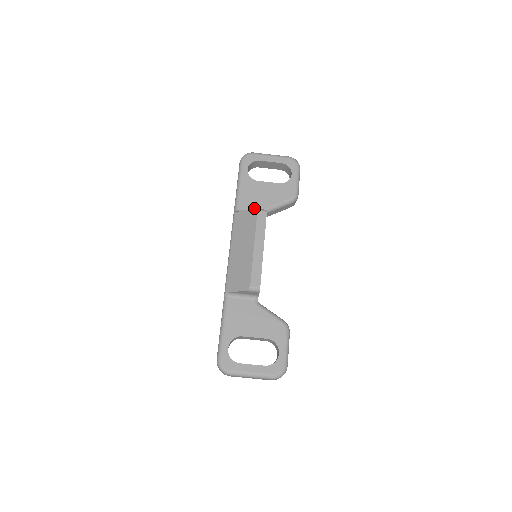
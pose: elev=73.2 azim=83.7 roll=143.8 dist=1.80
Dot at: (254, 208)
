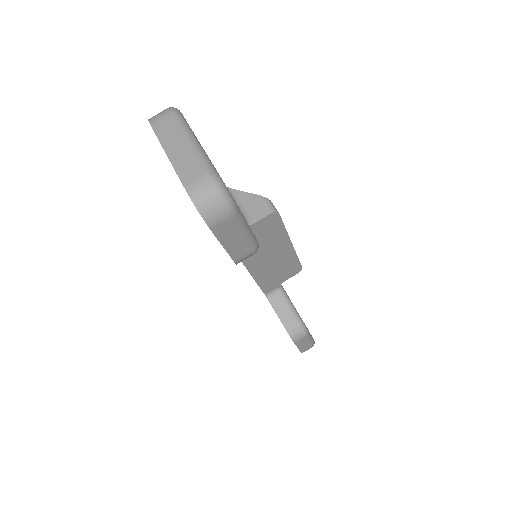
Dot at: occluded
